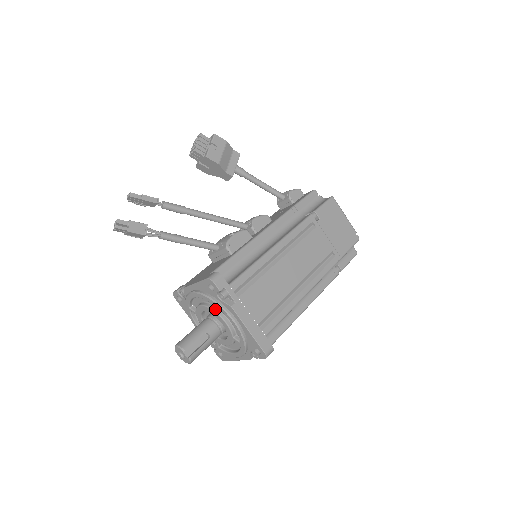
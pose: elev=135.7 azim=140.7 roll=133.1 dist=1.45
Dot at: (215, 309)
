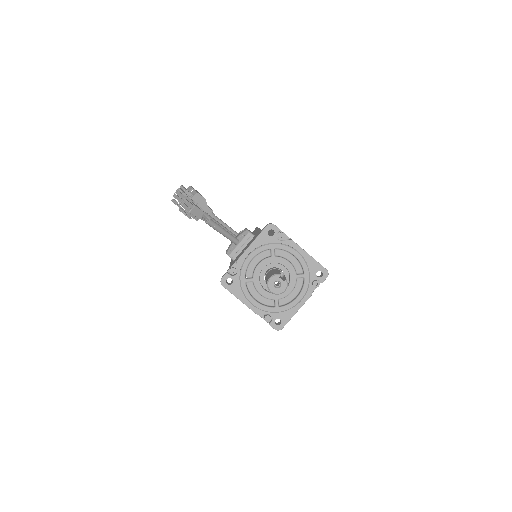
Dot at: (275, 256)
